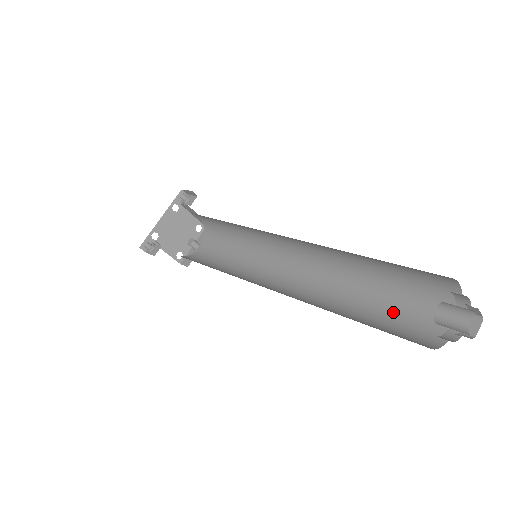
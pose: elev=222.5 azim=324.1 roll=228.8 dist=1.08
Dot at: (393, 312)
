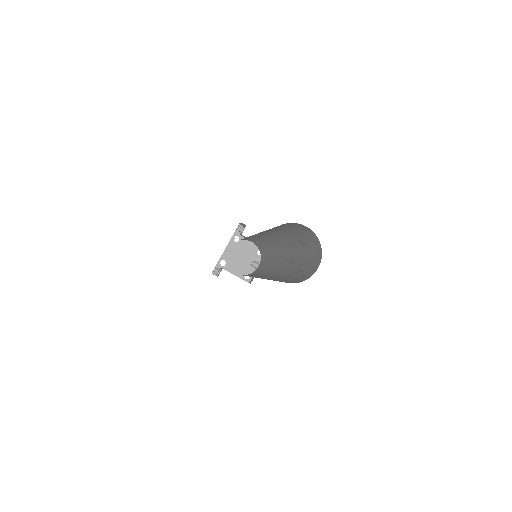
Dot at: occluded
